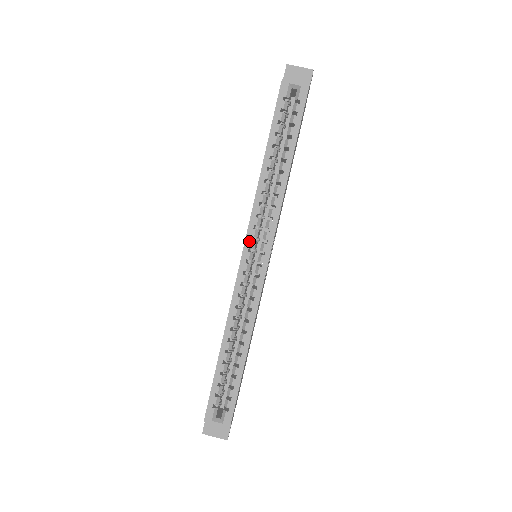
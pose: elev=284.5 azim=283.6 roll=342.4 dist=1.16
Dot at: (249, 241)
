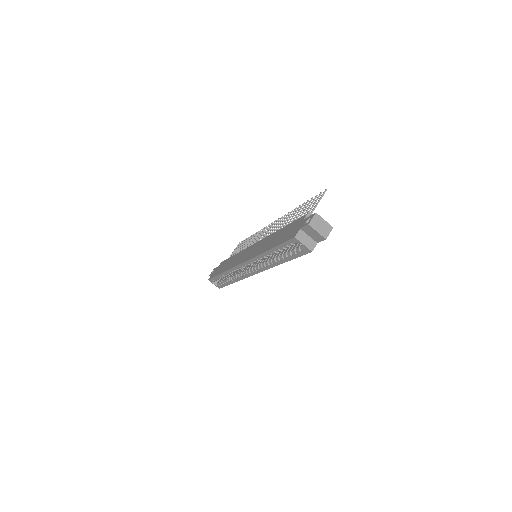
Dot at: (247, 264)
